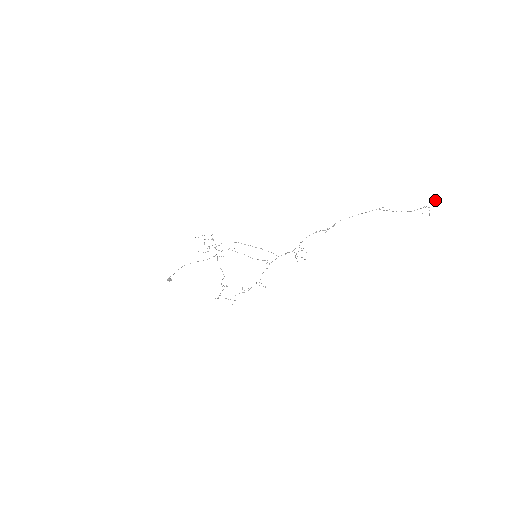
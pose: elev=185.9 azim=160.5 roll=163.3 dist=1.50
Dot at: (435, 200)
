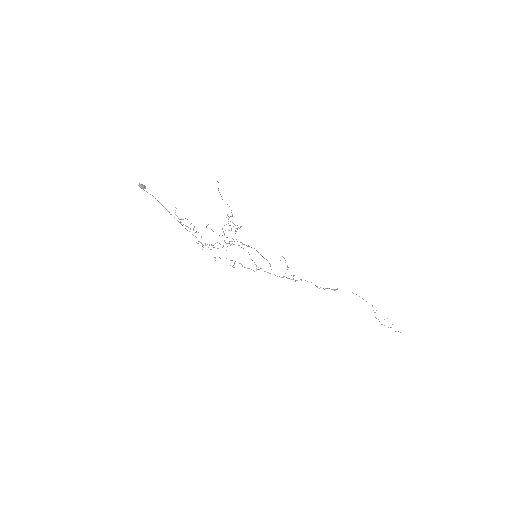
Dot at: (400, 332)
